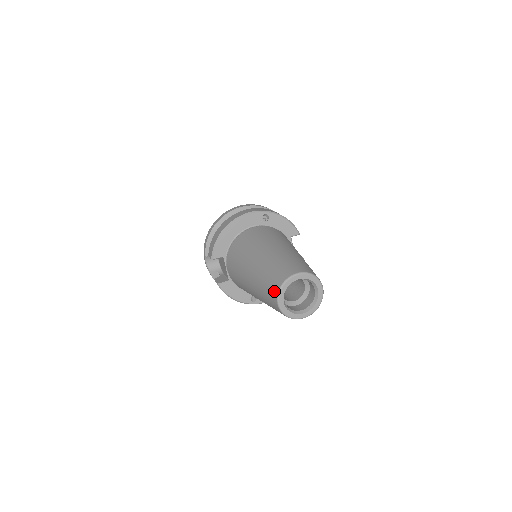
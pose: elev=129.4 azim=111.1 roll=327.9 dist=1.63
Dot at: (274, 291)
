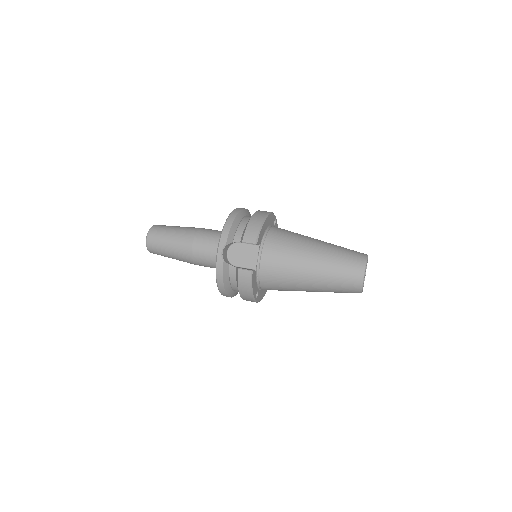
Dot at: (360, 265)
